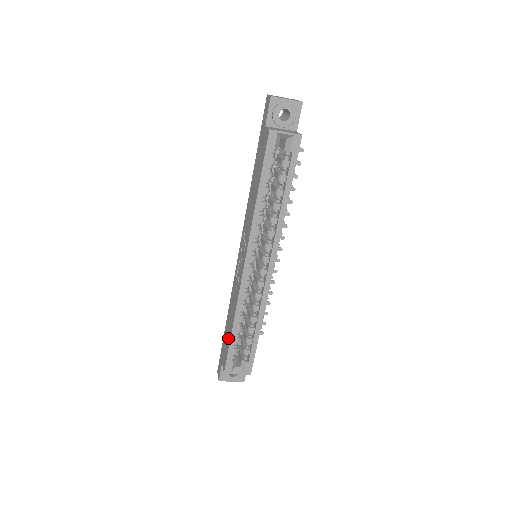
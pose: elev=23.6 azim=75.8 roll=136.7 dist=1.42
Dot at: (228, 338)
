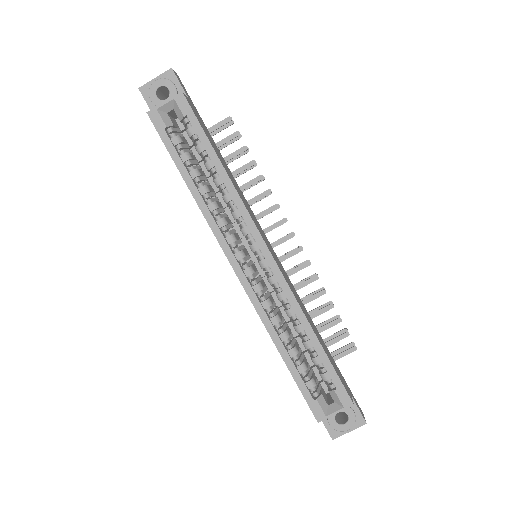
Dot at: occluded
